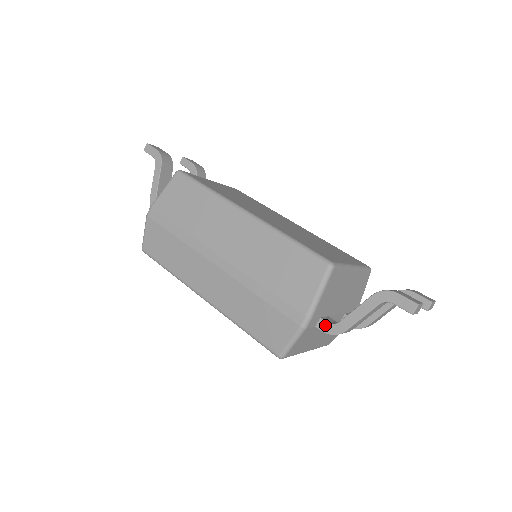
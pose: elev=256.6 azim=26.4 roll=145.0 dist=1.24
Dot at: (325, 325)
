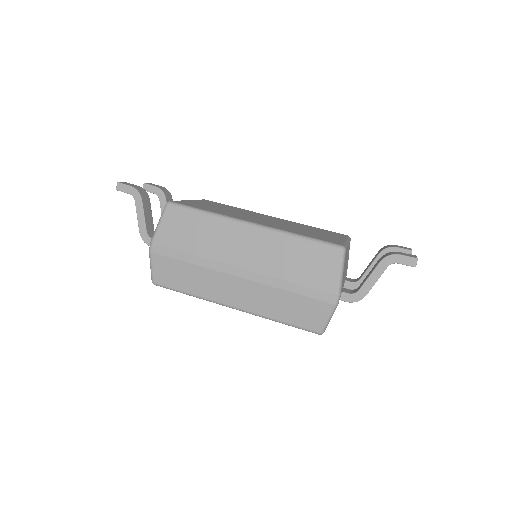
Dot at: (348, 296)
